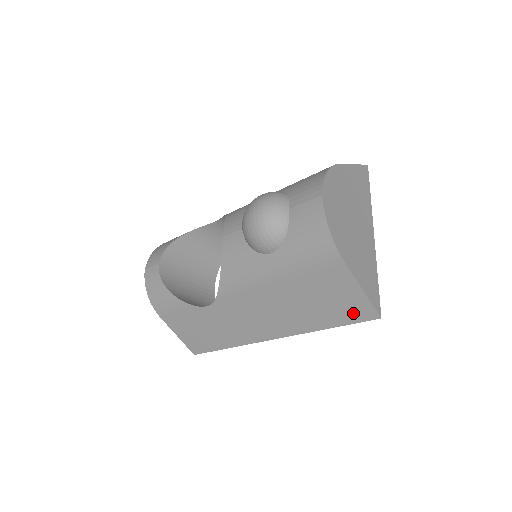
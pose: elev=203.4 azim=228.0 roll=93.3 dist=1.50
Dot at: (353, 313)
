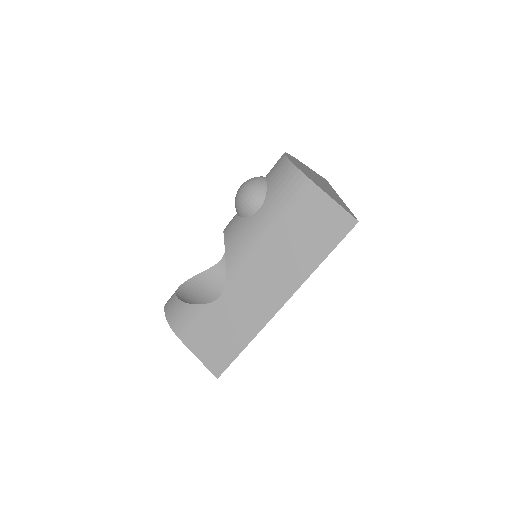
Dot at: (336, 229)
